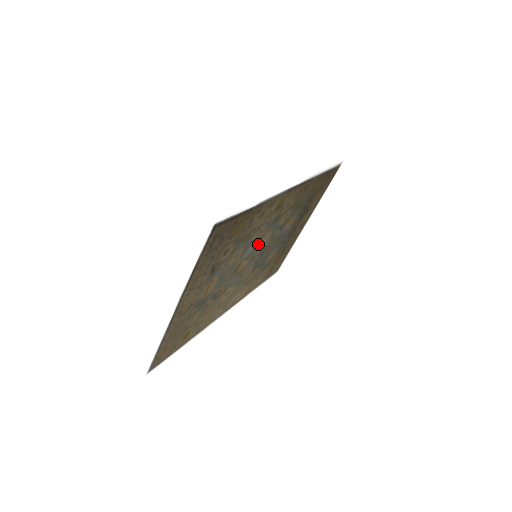
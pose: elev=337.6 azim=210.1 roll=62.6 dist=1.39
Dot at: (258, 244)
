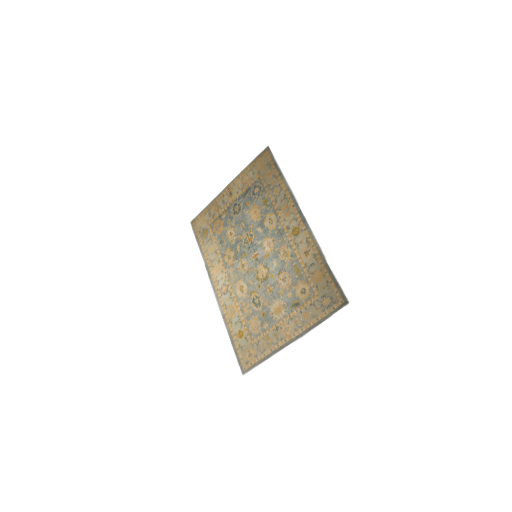
Dot at: (270, 254)
